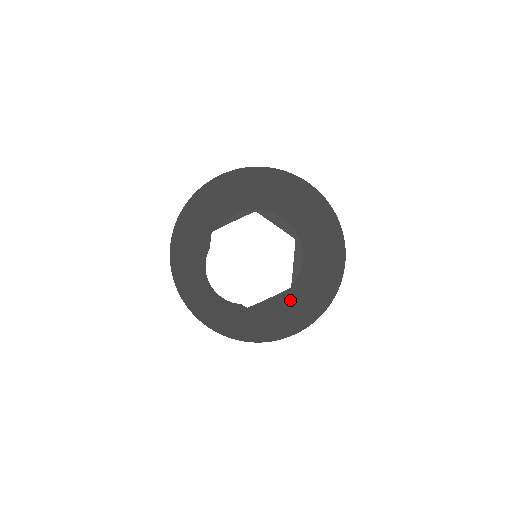
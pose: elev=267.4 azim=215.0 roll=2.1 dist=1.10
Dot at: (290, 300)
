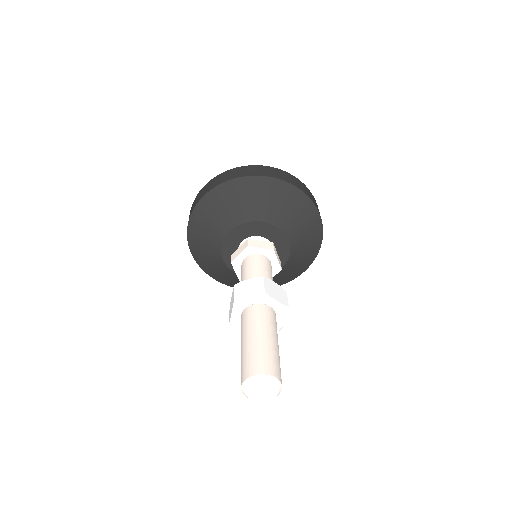
Dot at: (298, 247)
